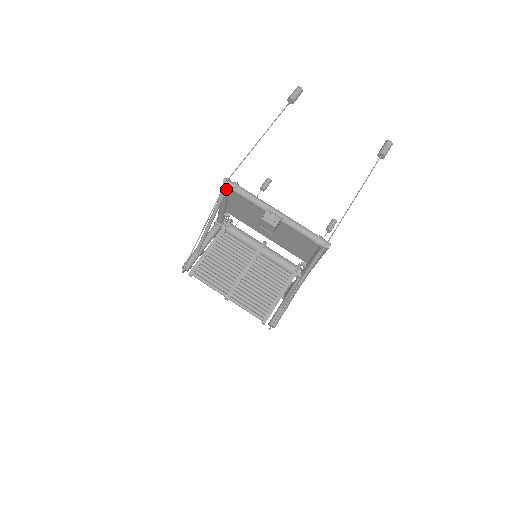
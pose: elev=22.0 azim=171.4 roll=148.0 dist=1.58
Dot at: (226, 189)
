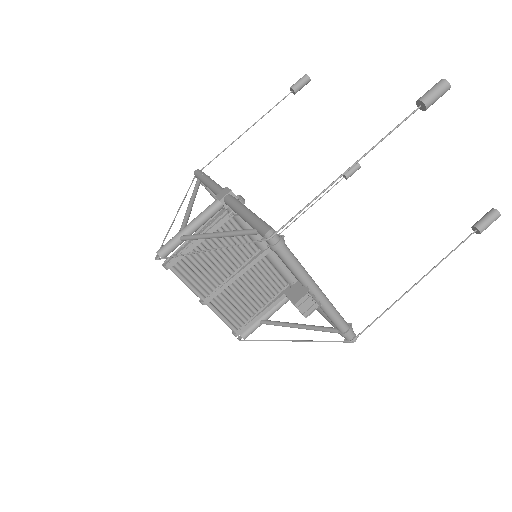
Dot at: occluded
